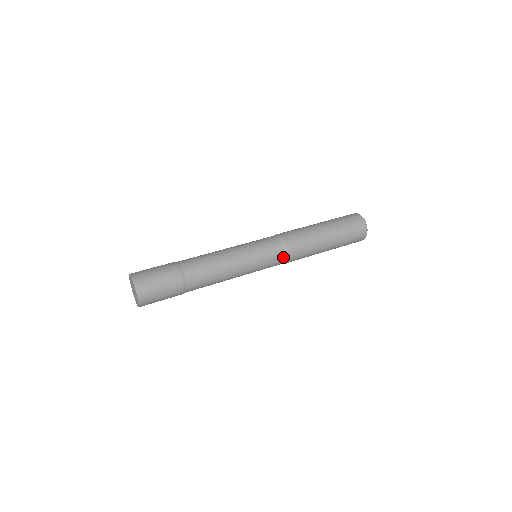
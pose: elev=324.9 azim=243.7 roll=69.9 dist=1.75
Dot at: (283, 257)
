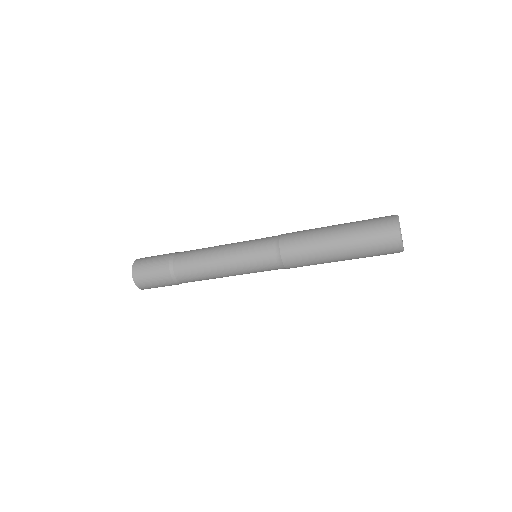
Dot at: occluded
